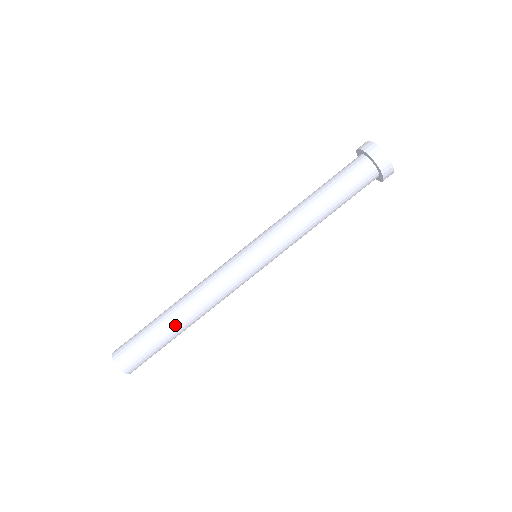
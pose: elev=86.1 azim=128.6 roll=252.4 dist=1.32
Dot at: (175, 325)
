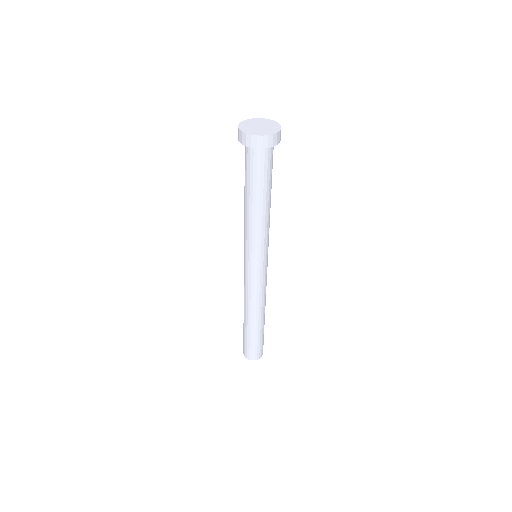
Dot at: (255, 326)
